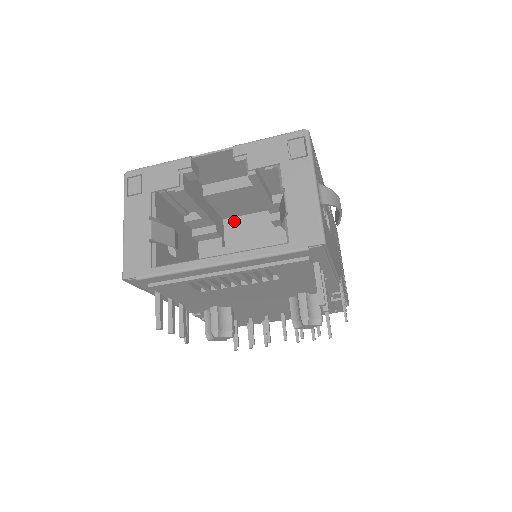
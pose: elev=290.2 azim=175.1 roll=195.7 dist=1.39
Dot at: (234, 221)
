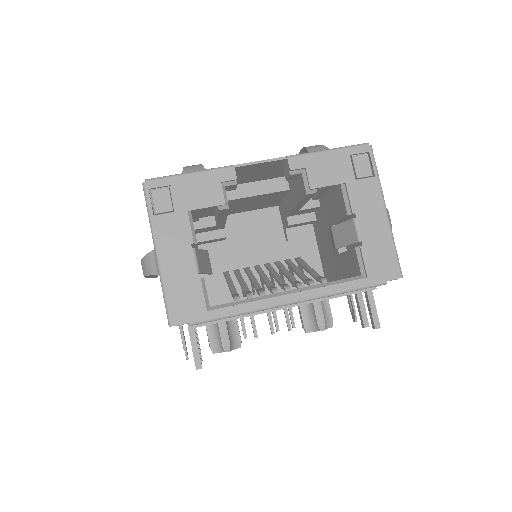
Dot at: (234, 219)
